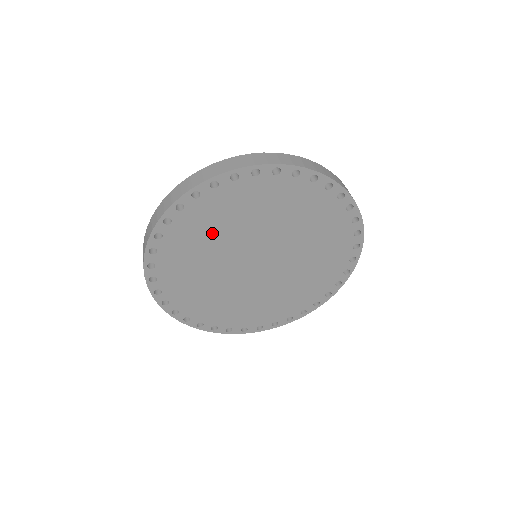
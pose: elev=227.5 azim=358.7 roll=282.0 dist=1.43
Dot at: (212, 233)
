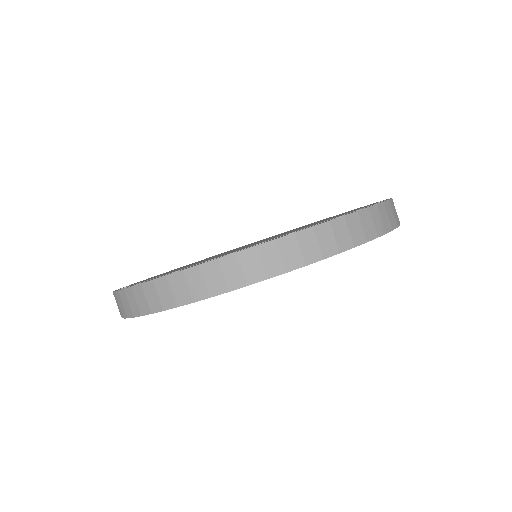
Dot at: occluded
